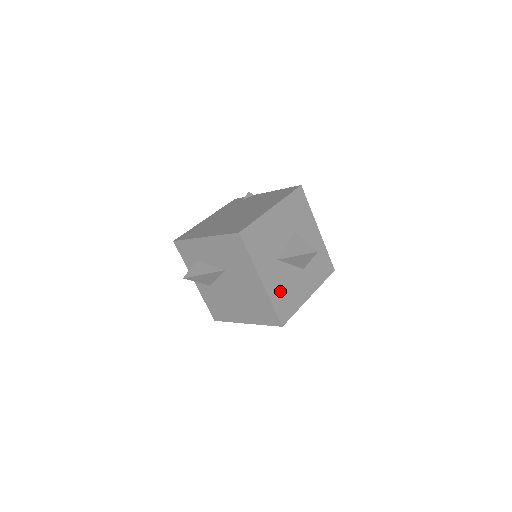
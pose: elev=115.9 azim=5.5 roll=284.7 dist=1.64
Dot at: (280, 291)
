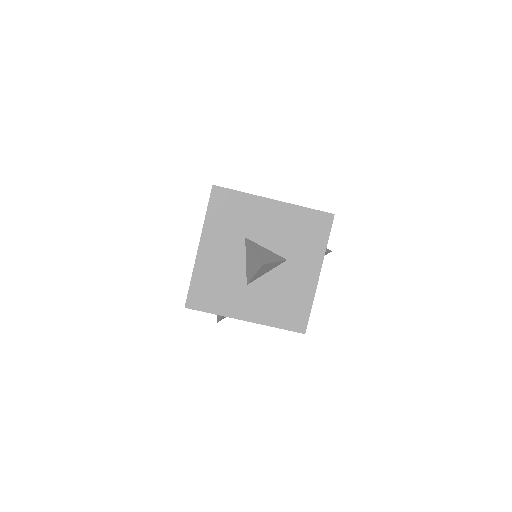
Dot at: (275, 308)
